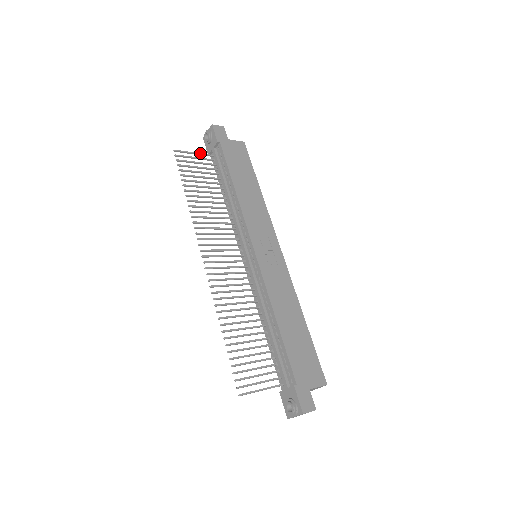
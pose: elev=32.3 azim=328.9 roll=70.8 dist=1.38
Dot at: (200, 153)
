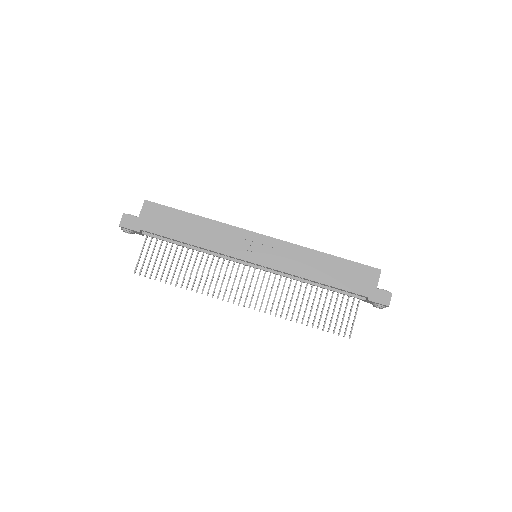
Dot at: (142, 248)
